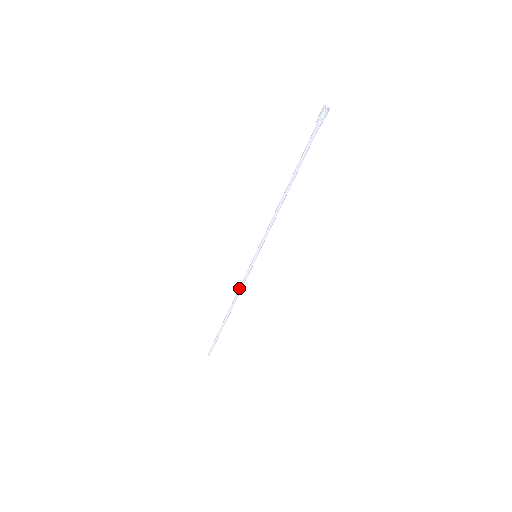
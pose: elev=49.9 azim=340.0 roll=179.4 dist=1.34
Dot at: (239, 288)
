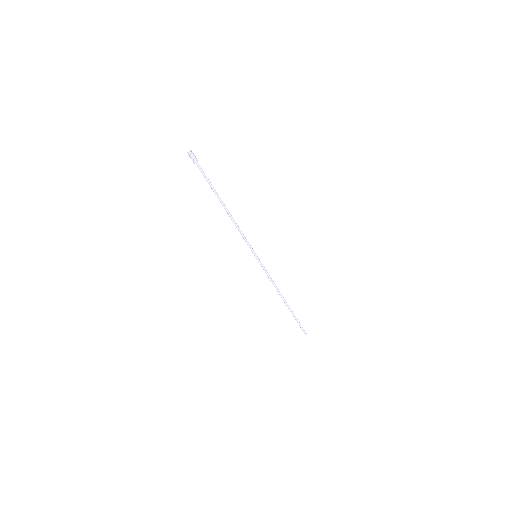
Dot at: (271, 281)
